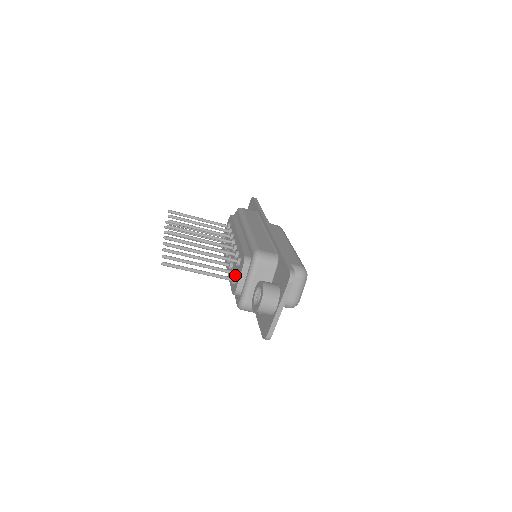
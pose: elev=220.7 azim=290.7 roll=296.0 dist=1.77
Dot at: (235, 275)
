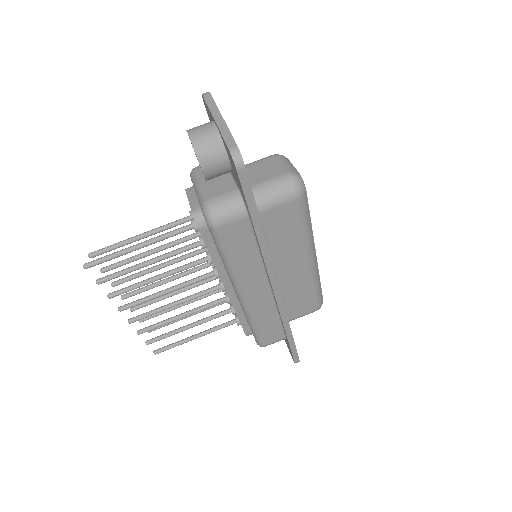
Dot at: occluded
